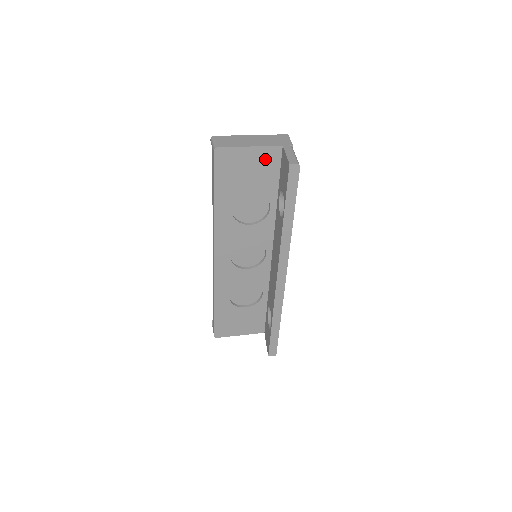
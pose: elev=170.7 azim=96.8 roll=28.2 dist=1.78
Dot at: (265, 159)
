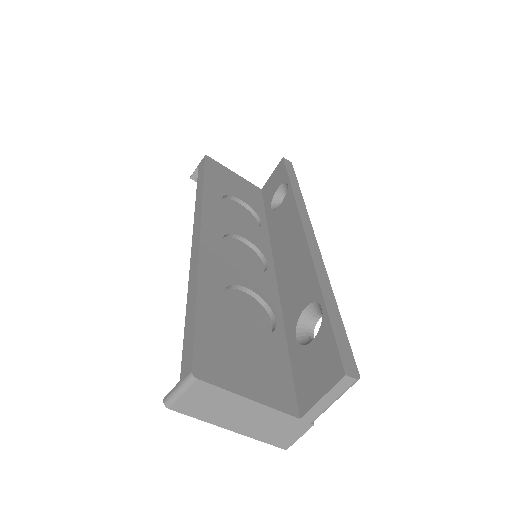
Dot at: (249, 188)
